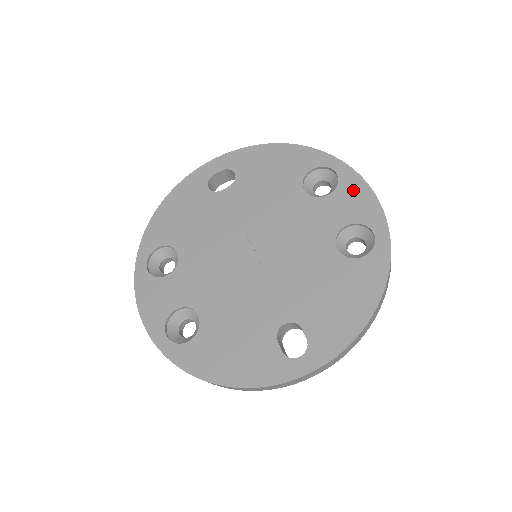
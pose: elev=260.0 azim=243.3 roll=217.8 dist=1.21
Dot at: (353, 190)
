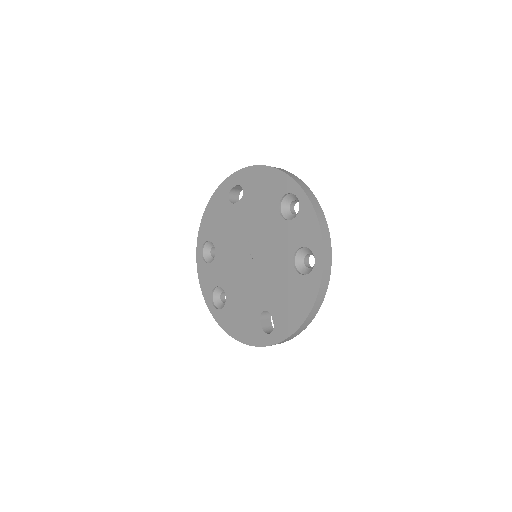
Dot at: (307, 218)
